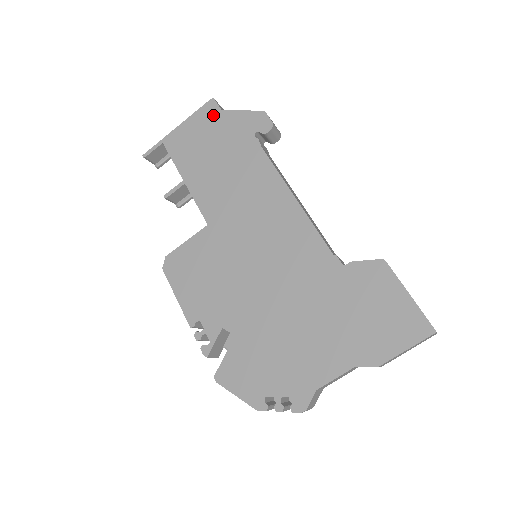
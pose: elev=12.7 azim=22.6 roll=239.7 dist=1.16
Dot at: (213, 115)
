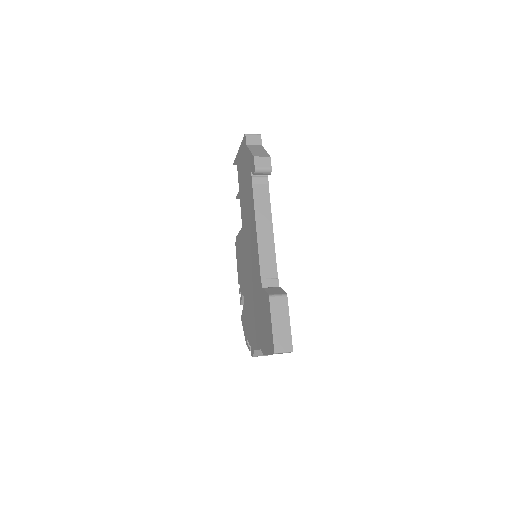
Dot at: (245, 148)
